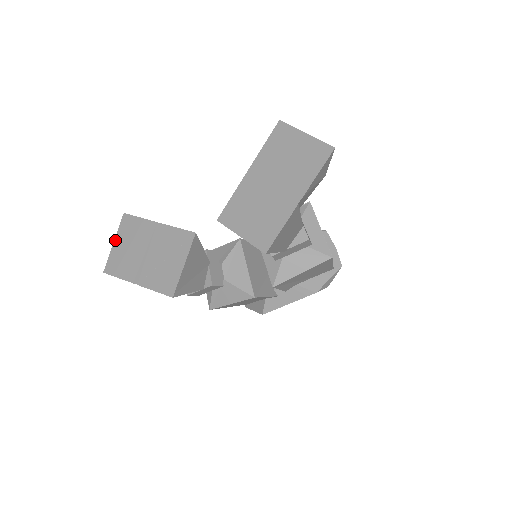
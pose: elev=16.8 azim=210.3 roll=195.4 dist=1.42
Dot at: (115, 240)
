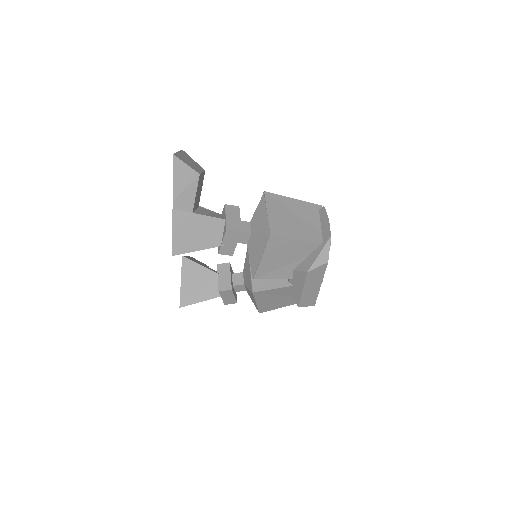
Dot at: occluded
